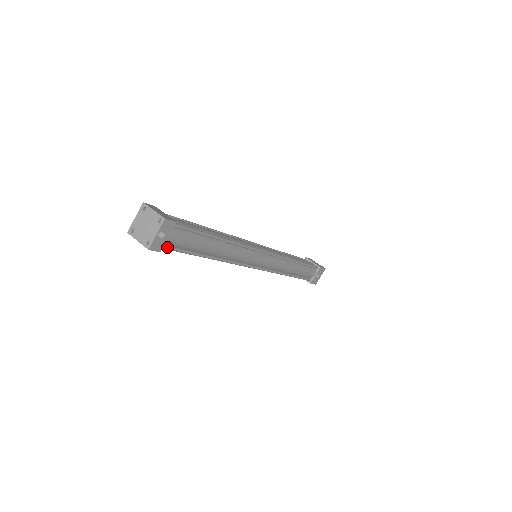
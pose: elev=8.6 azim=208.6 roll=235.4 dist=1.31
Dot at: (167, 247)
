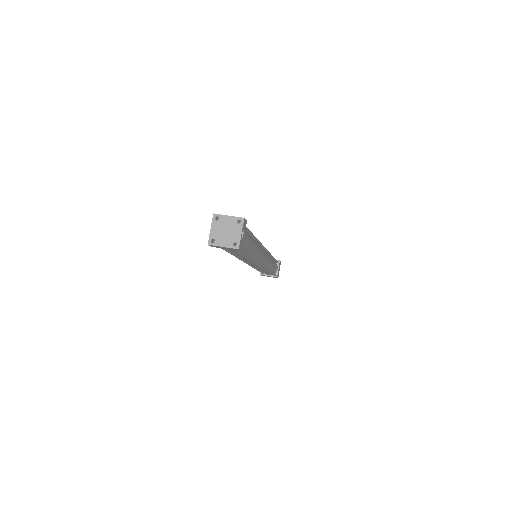
Dot at: occluded
